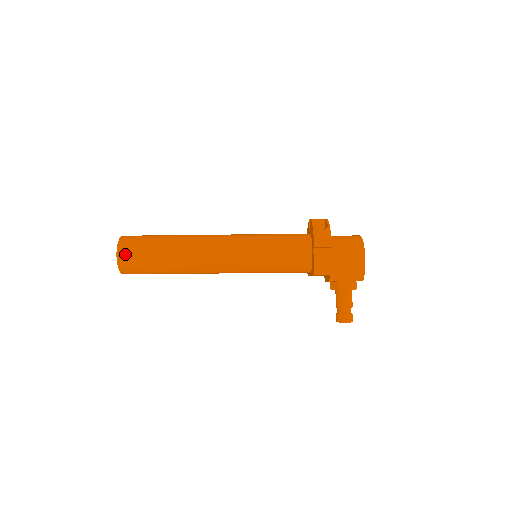
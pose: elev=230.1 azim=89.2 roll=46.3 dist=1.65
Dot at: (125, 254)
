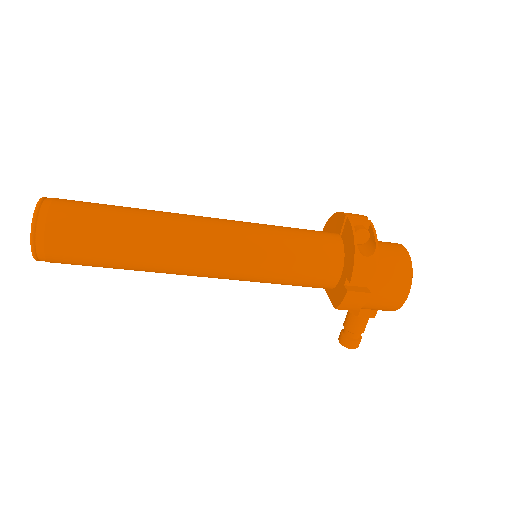
Dot at: (46, 245)
